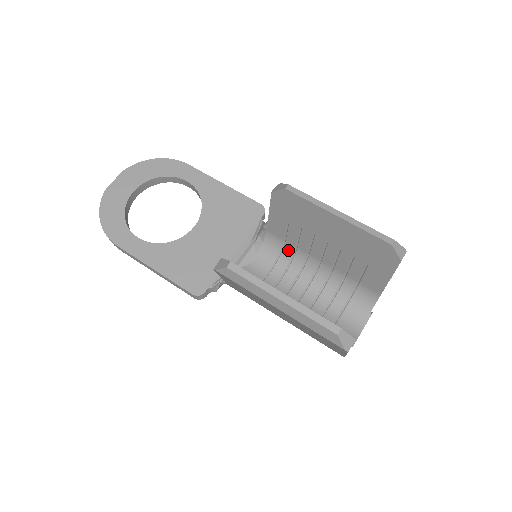
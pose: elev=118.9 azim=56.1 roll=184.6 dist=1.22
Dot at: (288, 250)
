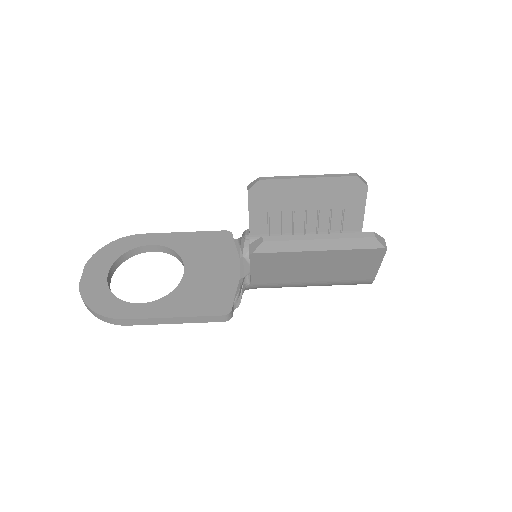
Dot at: occluded
